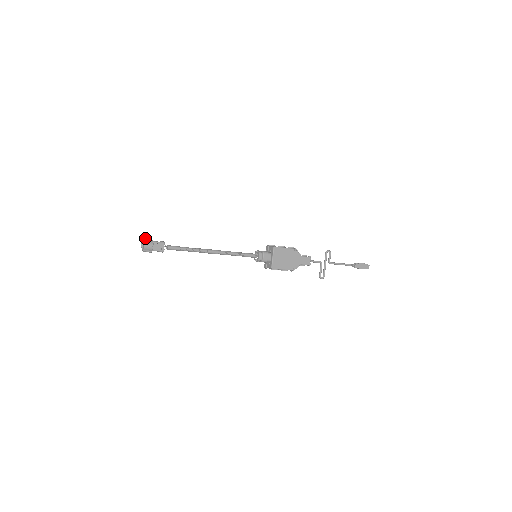
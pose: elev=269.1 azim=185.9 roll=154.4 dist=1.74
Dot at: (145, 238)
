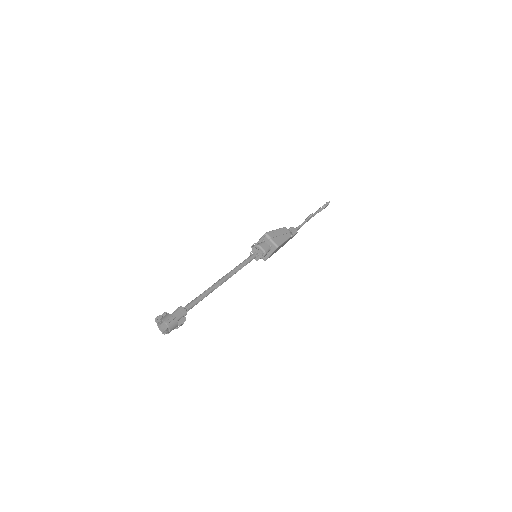
Dot at: (169, 323)
